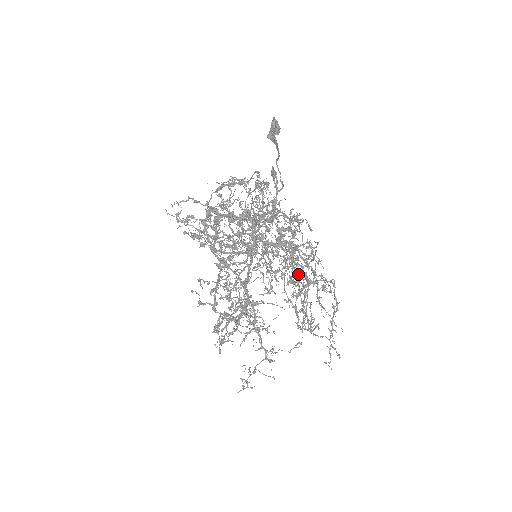
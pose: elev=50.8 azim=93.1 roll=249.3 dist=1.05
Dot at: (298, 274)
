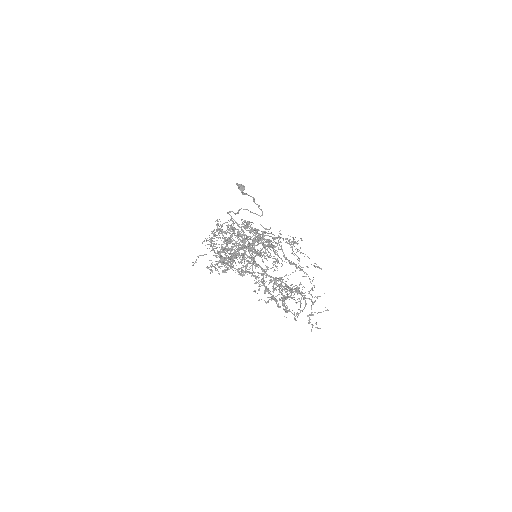
Dot at: occluded
